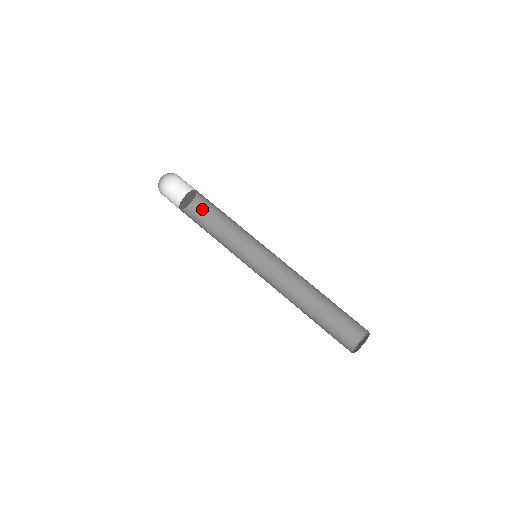
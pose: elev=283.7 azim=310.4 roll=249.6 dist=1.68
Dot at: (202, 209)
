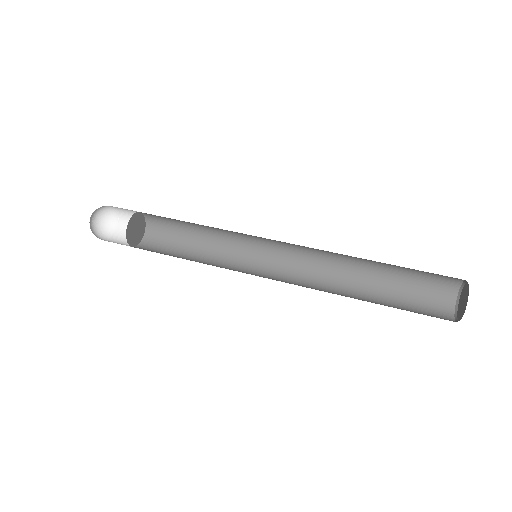
Dot at: (157, 246)
